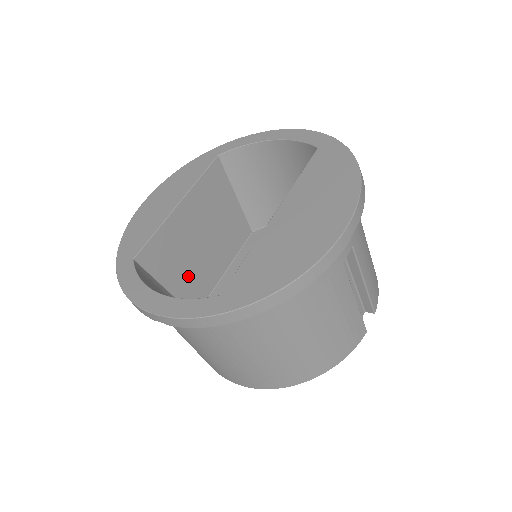
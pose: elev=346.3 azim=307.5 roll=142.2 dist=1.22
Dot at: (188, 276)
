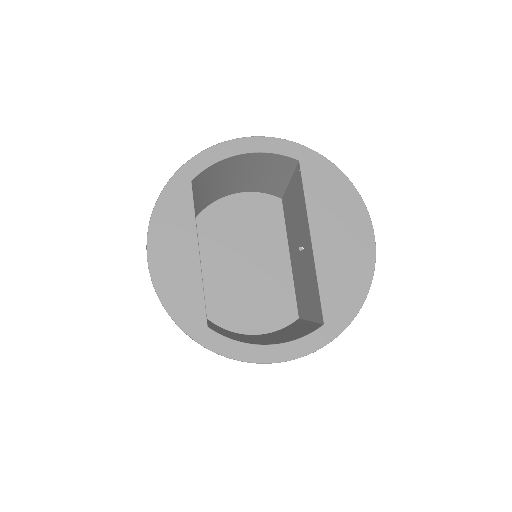
Dot at: occluded
